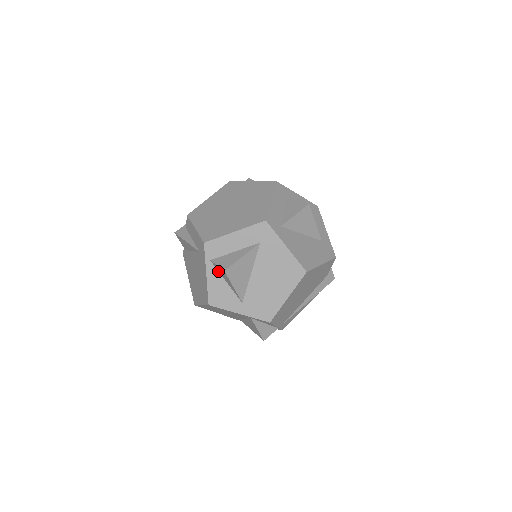
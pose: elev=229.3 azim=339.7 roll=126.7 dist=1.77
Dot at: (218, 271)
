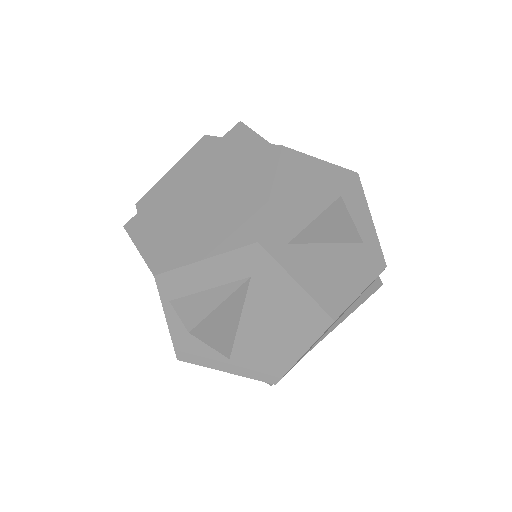
Dot at: occluded
